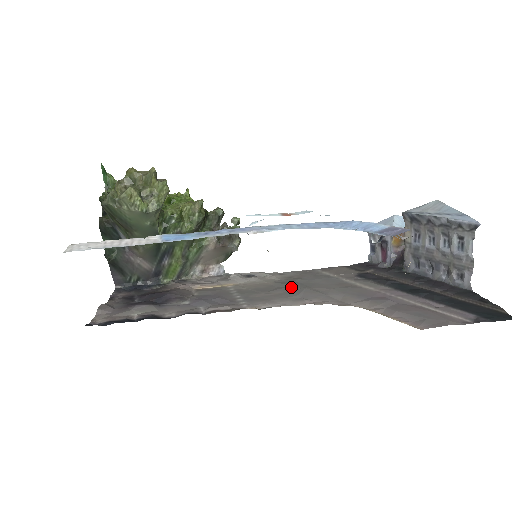
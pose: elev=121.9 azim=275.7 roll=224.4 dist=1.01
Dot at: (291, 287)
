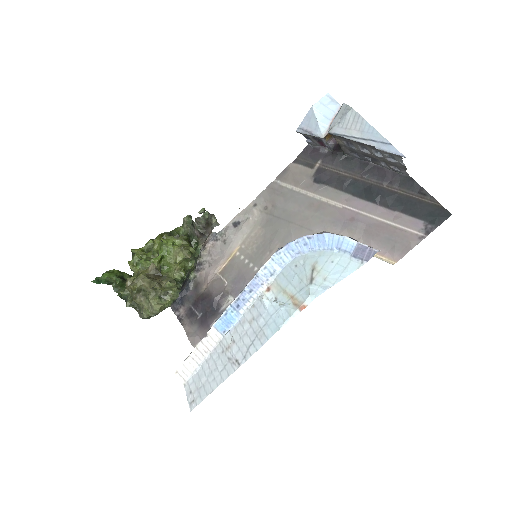
Dot at: (280, 231)
